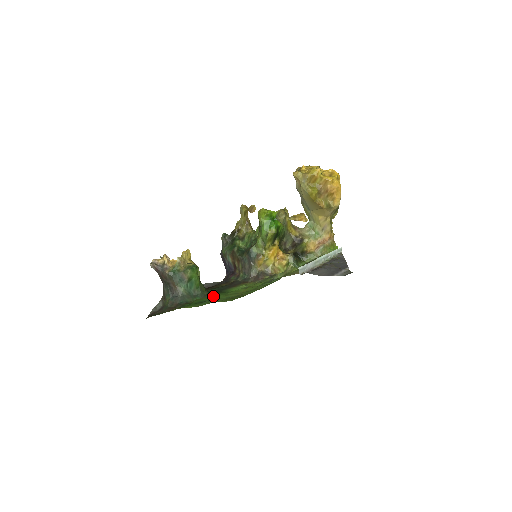
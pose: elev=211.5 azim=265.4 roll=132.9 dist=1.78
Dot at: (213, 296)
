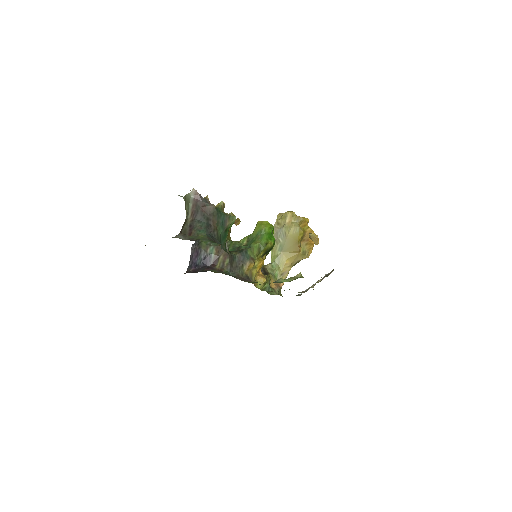
Dot at: occluded
